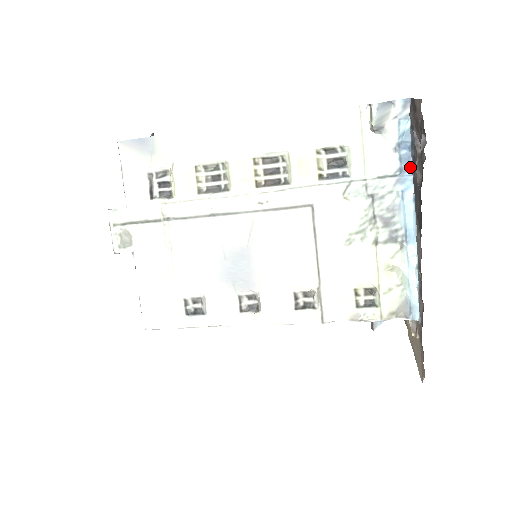
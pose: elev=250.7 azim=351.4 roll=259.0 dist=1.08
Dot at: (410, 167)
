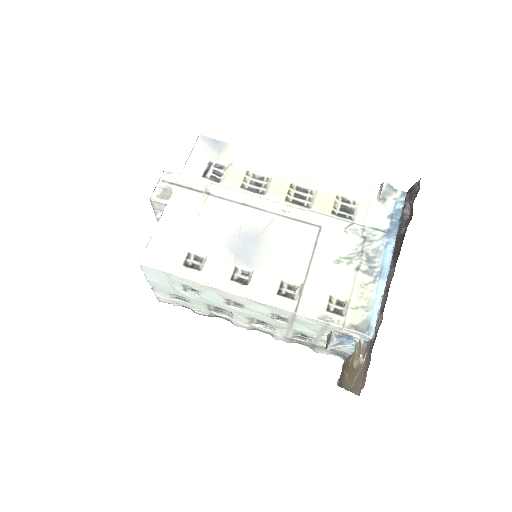
Dot at: (396, 230)
